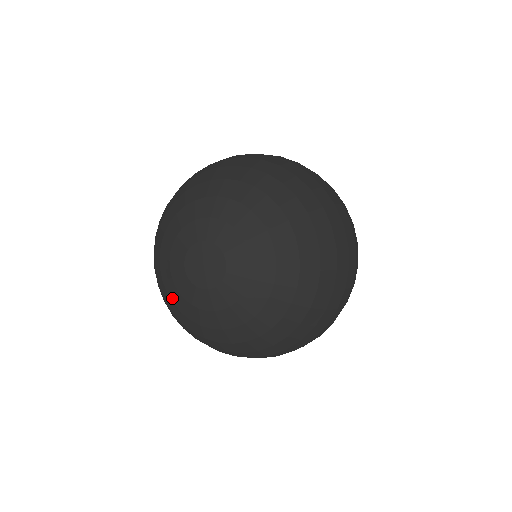
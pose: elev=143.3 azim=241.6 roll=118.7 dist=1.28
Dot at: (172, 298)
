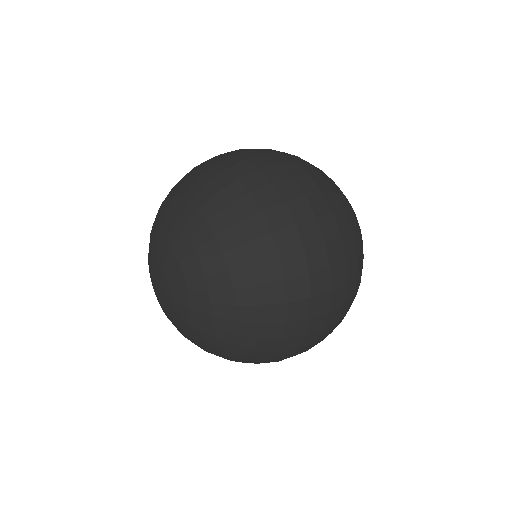
Dot at: occluded
